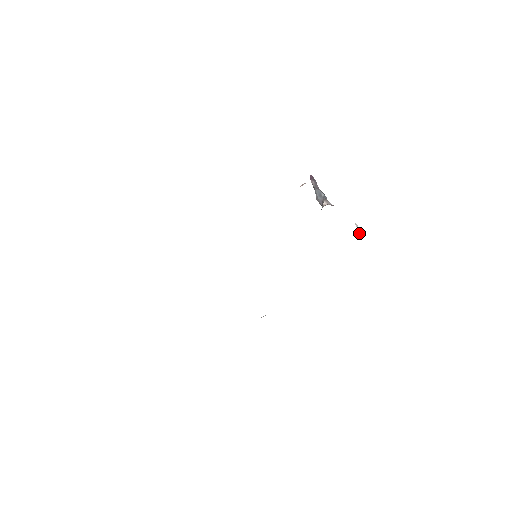
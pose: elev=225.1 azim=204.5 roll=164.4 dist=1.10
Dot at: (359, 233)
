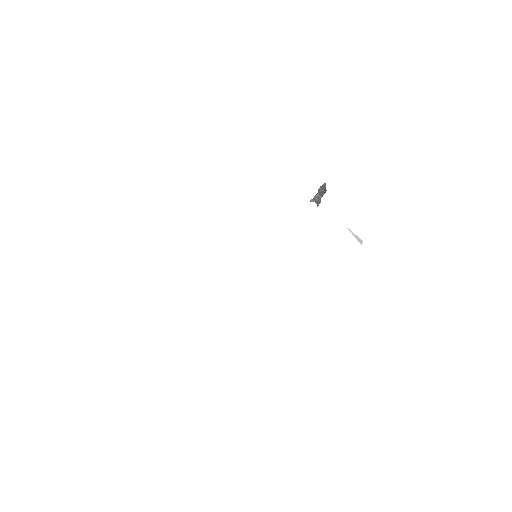
Dot at: (359, 242)
